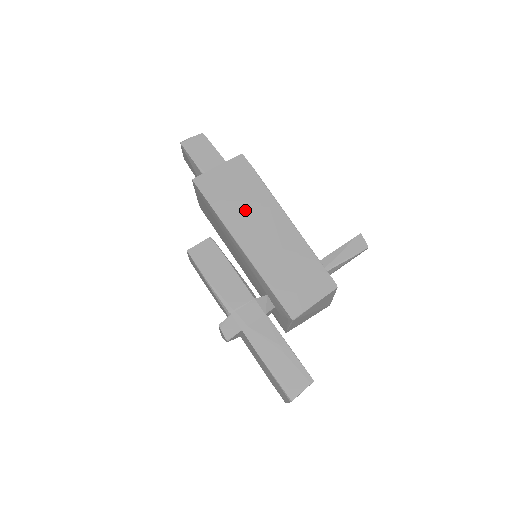
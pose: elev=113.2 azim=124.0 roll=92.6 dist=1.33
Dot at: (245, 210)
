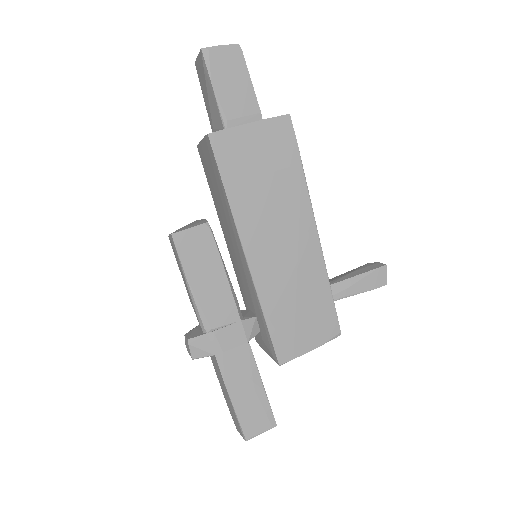
Dot at: (268, 207)
